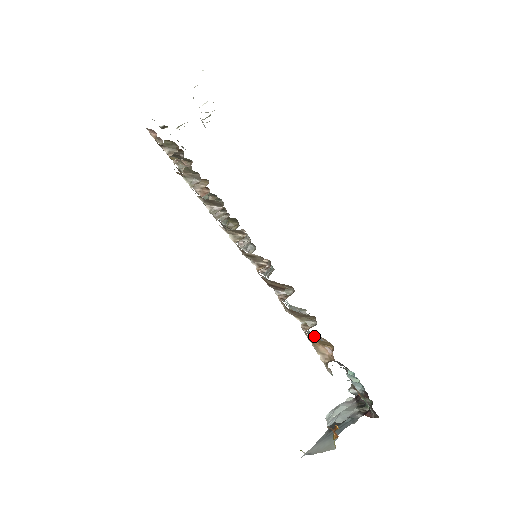
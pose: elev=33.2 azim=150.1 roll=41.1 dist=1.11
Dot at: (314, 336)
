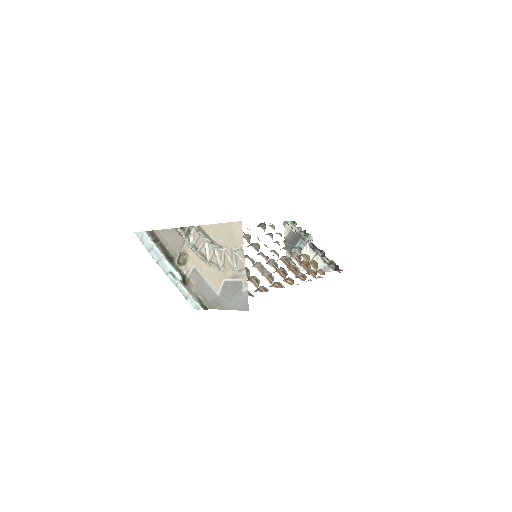
Dot at: occluded
